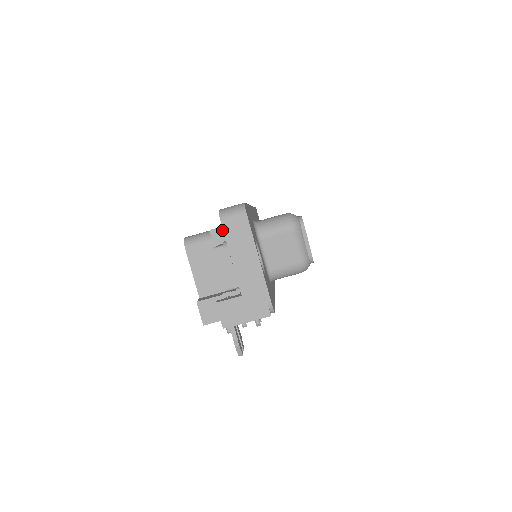
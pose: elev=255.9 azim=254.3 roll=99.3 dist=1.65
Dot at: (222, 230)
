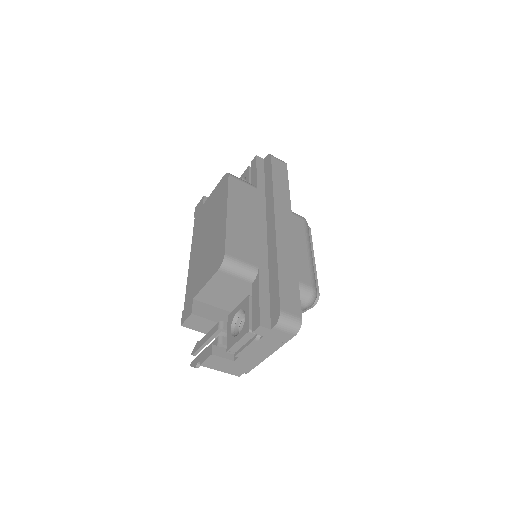
Dot at: (268, 331)
